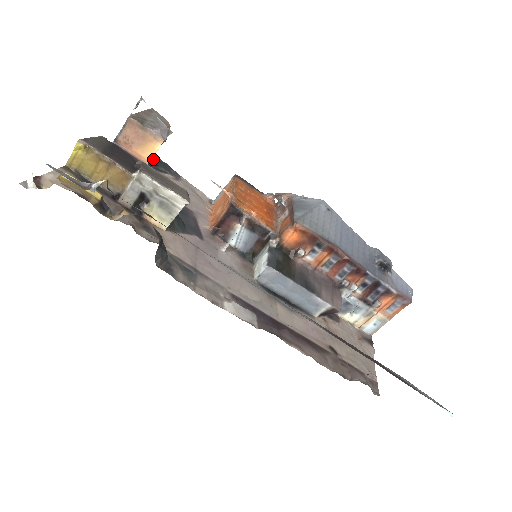
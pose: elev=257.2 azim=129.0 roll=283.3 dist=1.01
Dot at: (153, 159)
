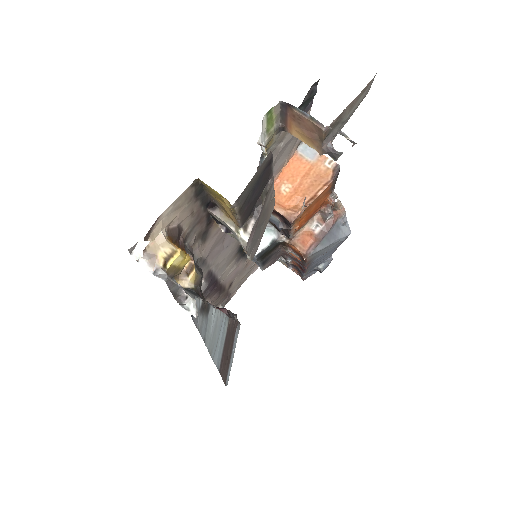
Dot at: (308, 93)
